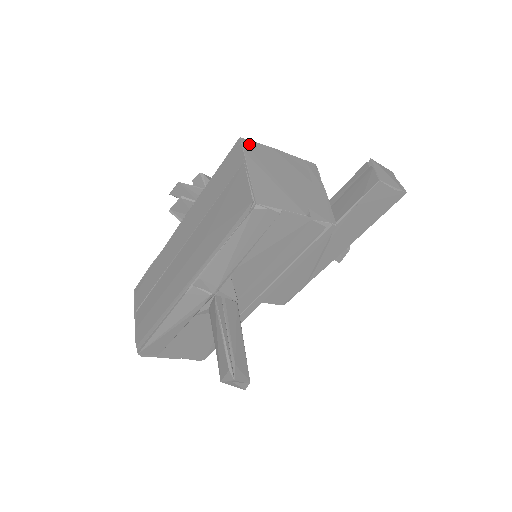
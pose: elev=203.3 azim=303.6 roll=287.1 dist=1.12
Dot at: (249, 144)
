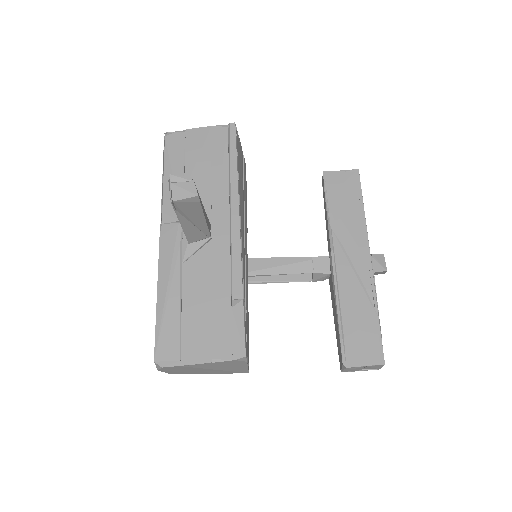
Dot at: occluded
